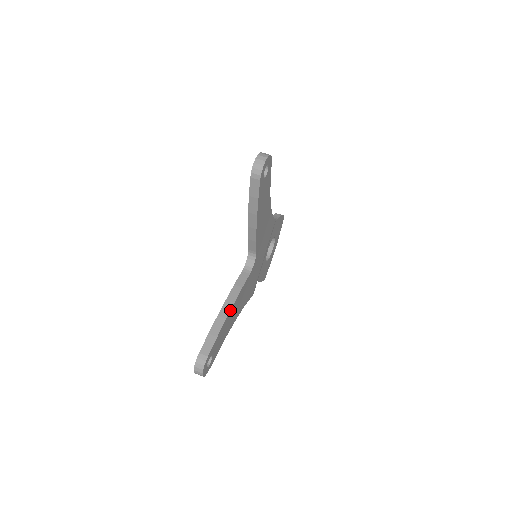
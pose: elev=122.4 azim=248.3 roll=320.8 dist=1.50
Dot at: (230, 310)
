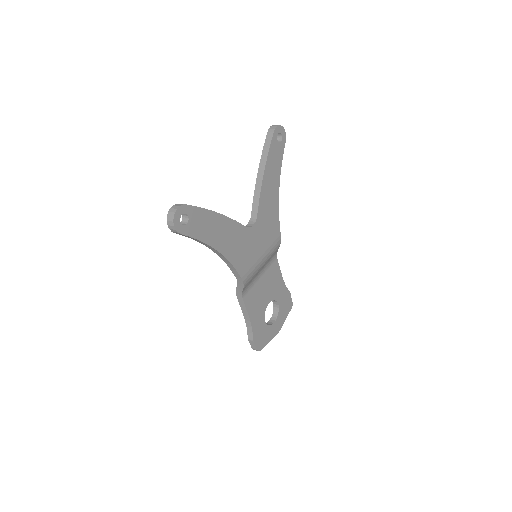
Dot at: (219, 213)
